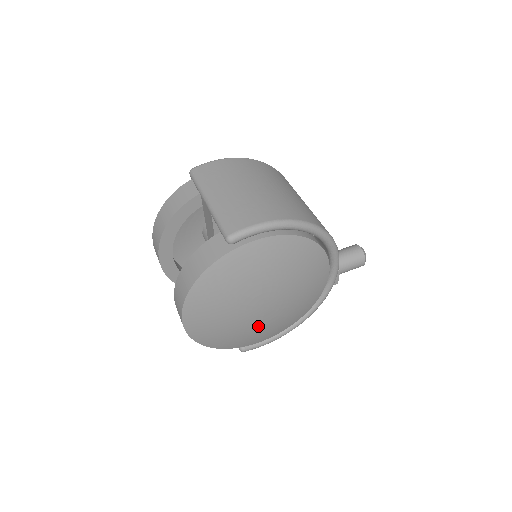
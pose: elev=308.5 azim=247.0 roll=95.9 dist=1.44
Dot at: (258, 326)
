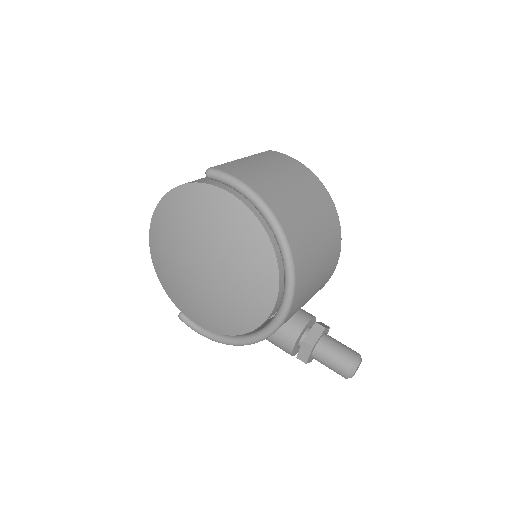
Dot at: (191, 289)
